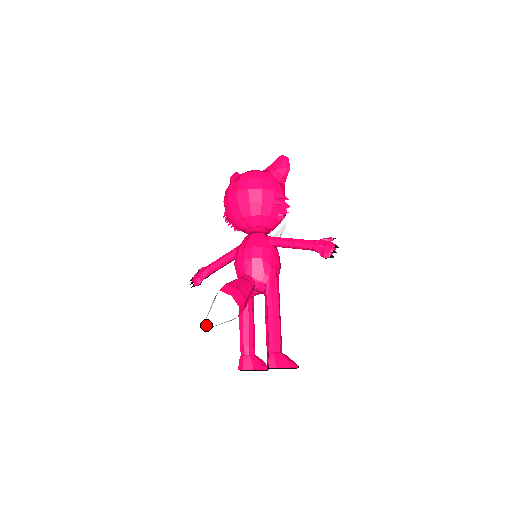
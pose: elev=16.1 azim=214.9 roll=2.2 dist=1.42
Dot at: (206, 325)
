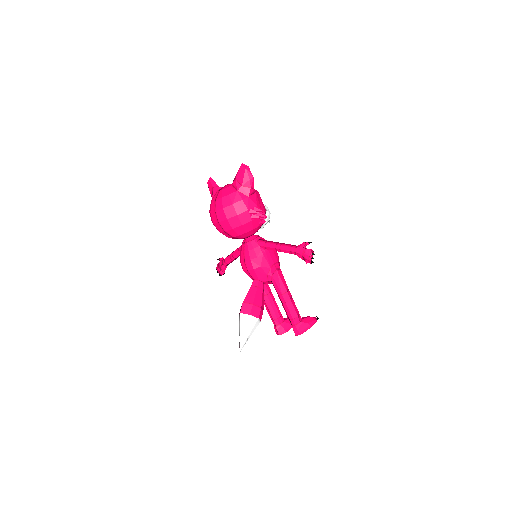
Dot at: (241, 346)
